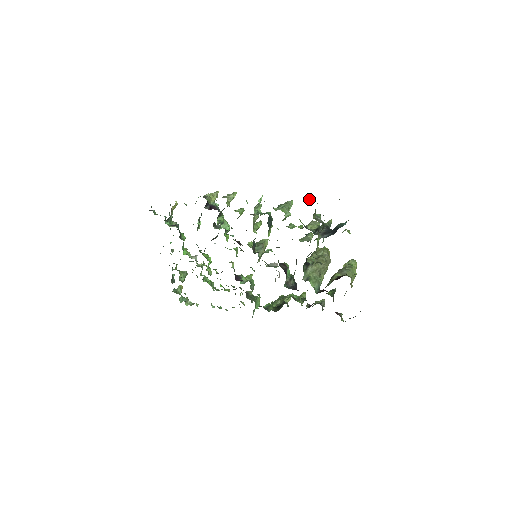
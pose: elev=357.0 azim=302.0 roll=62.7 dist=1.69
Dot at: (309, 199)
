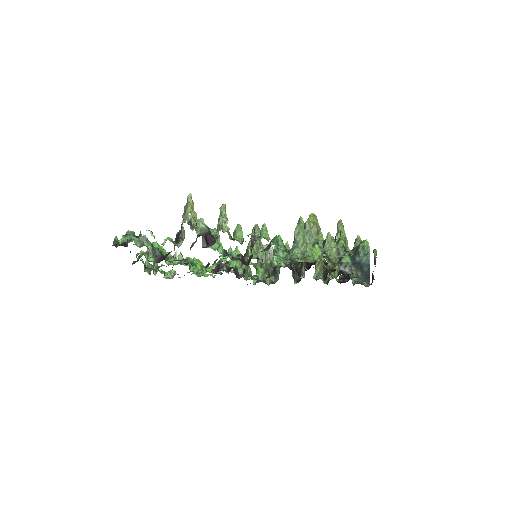
Dot at: (342, 252)
